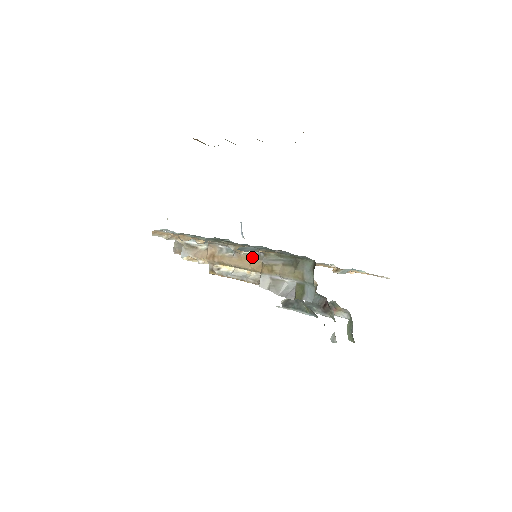
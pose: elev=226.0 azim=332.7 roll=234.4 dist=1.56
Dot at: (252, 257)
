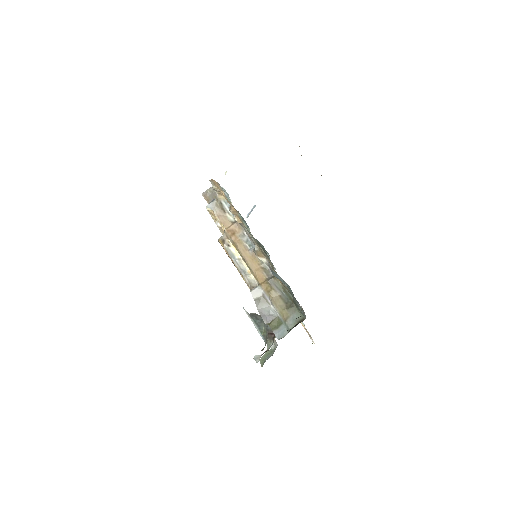
Dot at: (262, 266)
